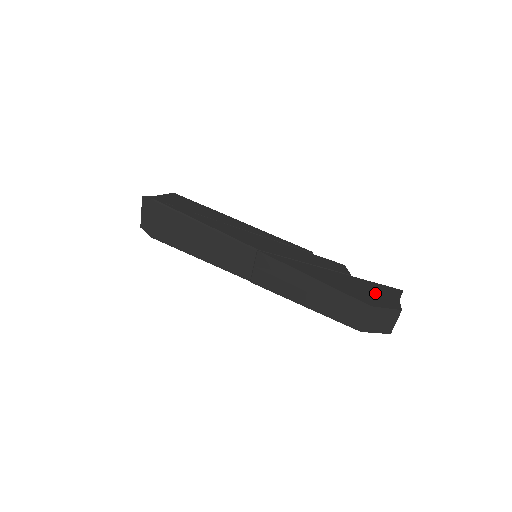
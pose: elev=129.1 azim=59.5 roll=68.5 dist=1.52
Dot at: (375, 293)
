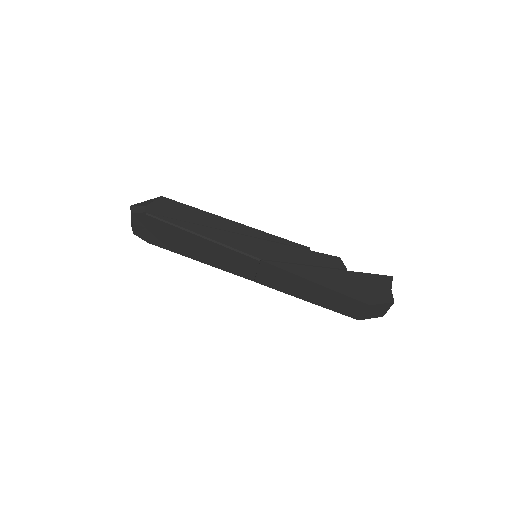
Dot at: (370, 287)
